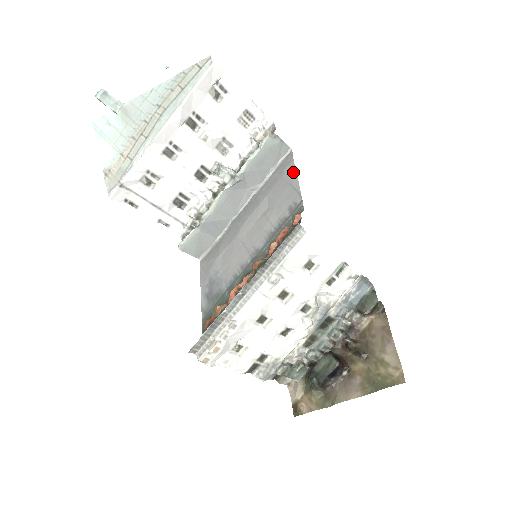
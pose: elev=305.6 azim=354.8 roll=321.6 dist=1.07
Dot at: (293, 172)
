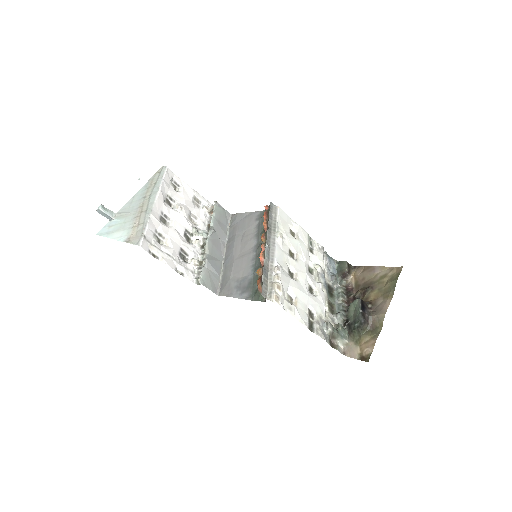
Dot at: (242, 214)
